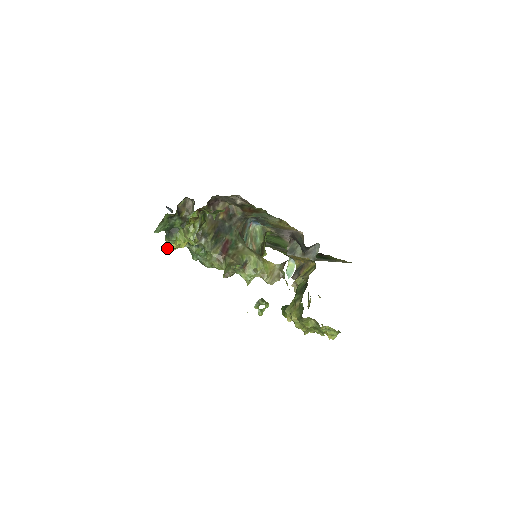
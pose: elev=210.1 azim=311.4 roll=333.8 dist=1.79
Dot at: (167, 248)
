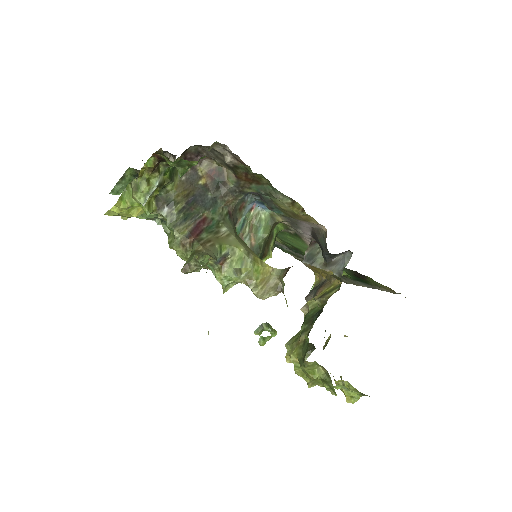
Dot at: (109, 212)
